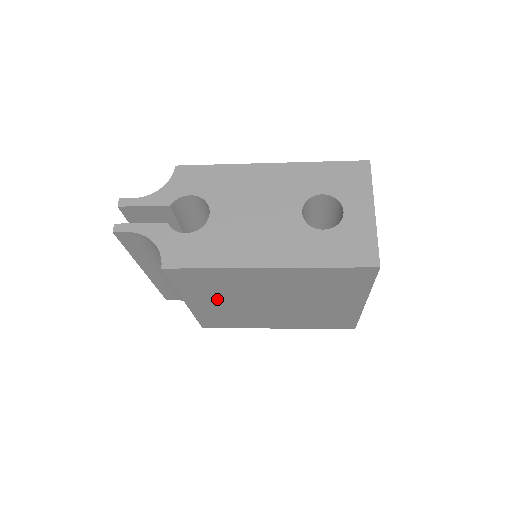
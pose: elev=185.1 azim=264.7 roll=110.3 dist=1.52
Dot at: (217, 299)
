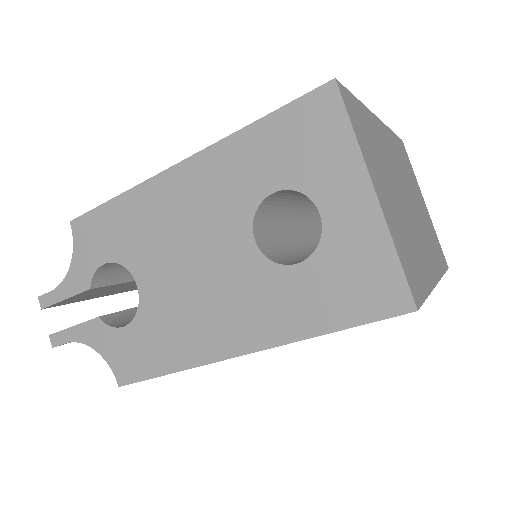
Dot at: occluded
